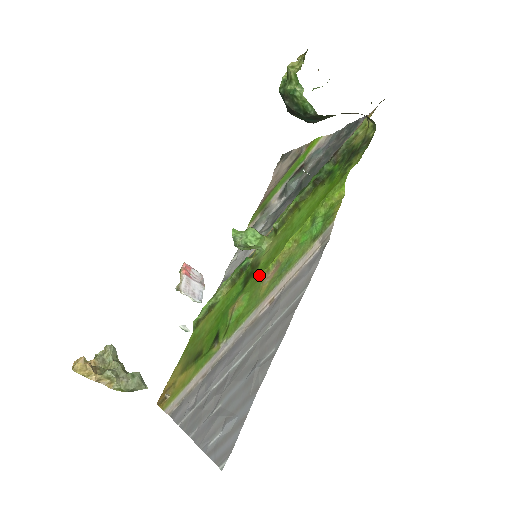
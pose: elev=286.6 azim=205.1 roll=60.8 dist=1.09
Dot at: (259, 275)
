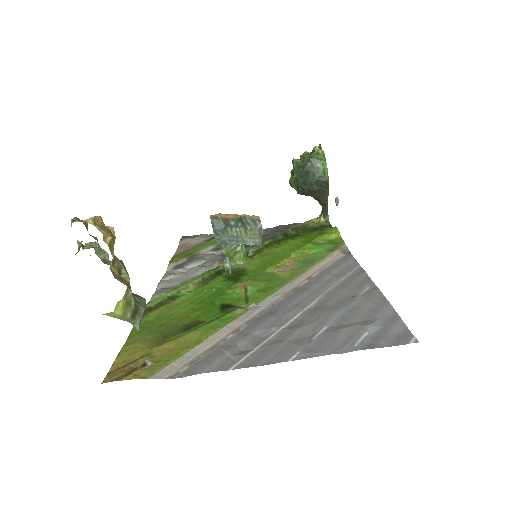
Dot at: (260, 272)
